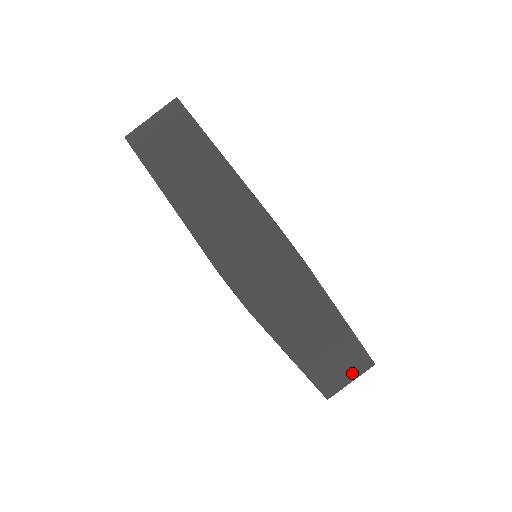
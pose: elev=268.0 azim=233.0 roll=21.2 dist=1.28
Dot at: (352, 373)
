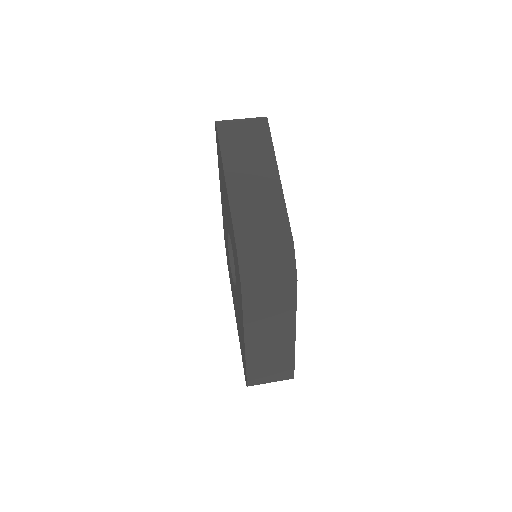
Dot at: (275, 376)
